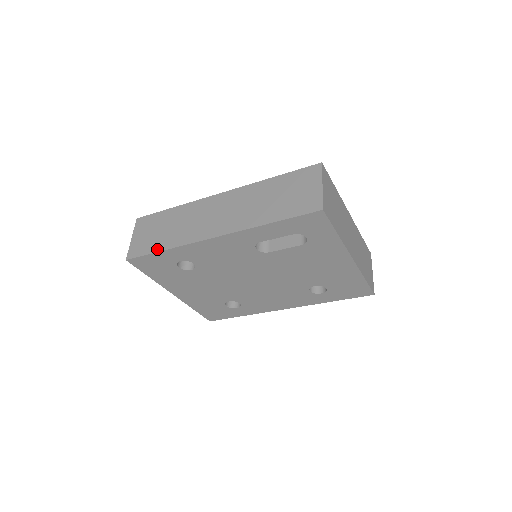
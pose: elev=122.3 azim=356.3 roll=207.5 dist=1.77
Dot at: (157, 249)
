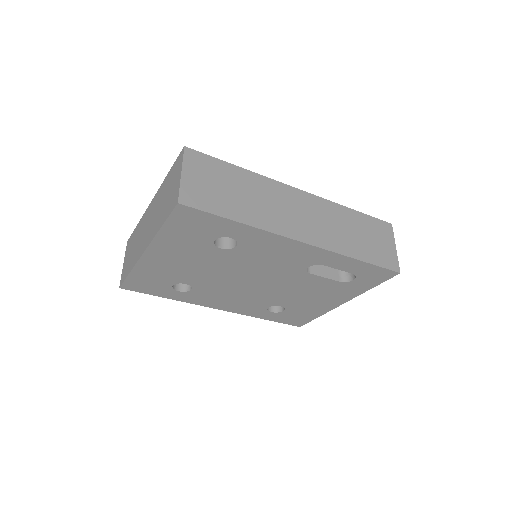
Dot at: (229, 215)
